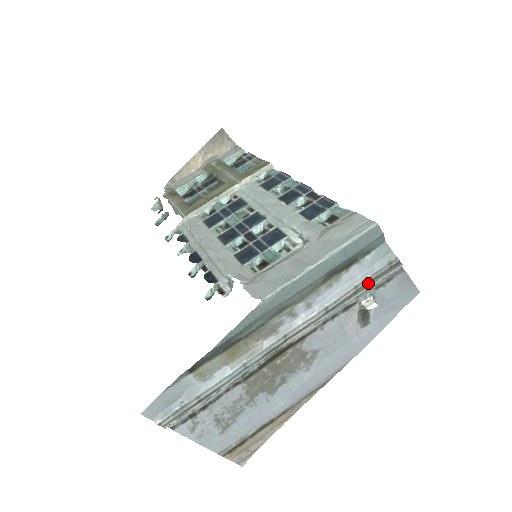
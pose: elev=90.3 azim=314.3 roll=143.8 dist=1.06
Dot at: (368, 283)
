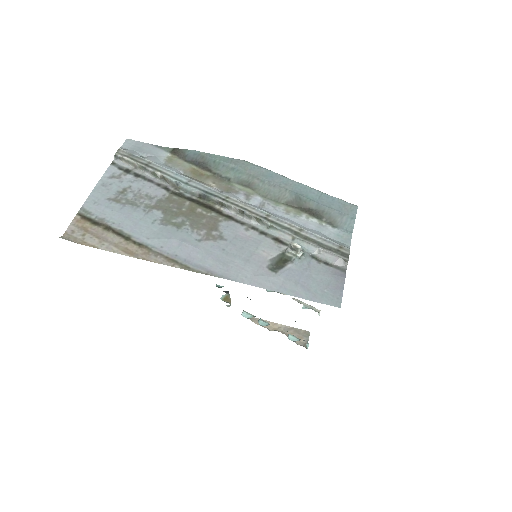
Dot at: (311, 240)
